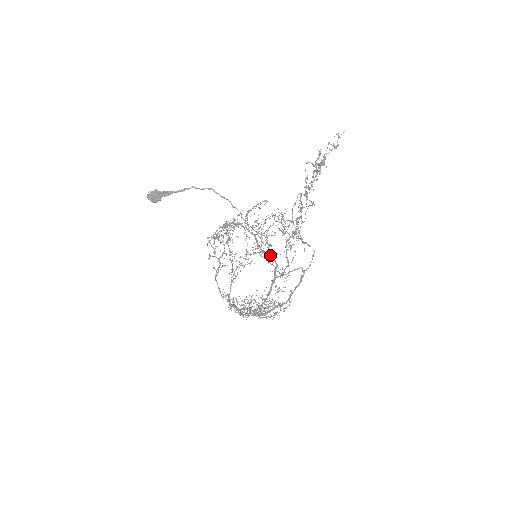
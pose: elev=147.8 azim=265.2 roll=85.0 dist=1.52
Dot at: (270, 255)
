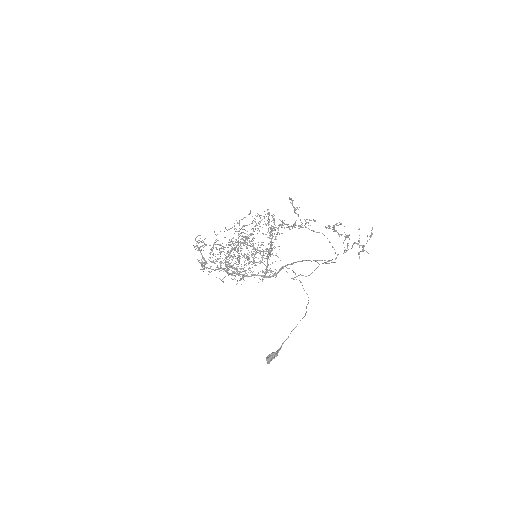
Dot at: occluded
